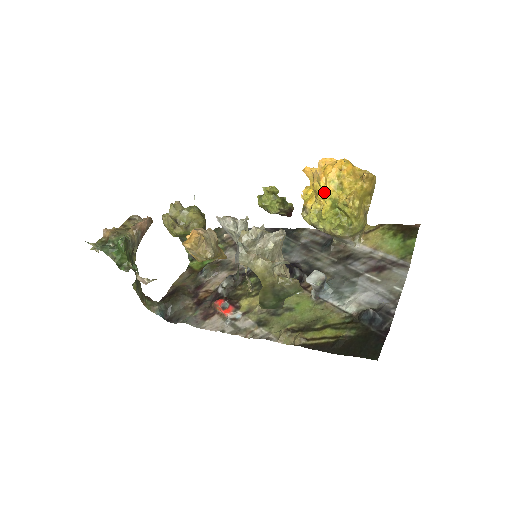
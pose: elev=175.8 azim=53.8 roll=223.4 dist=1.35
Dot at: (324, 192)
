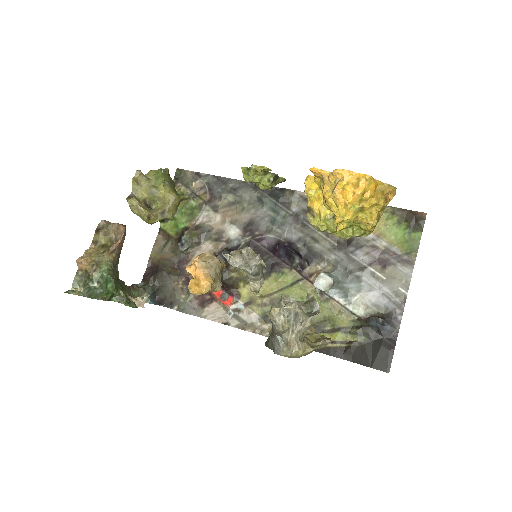
Dot at: (343, 219)
